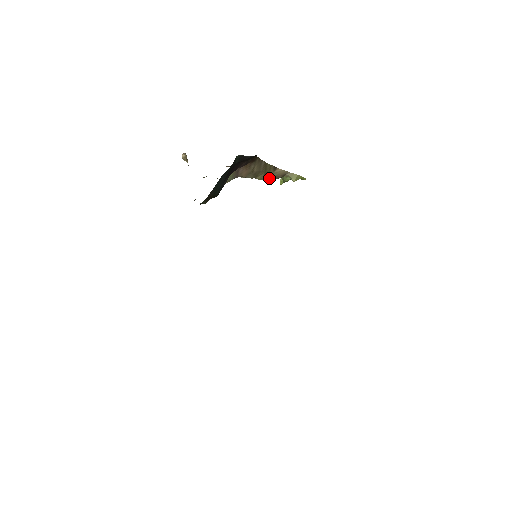
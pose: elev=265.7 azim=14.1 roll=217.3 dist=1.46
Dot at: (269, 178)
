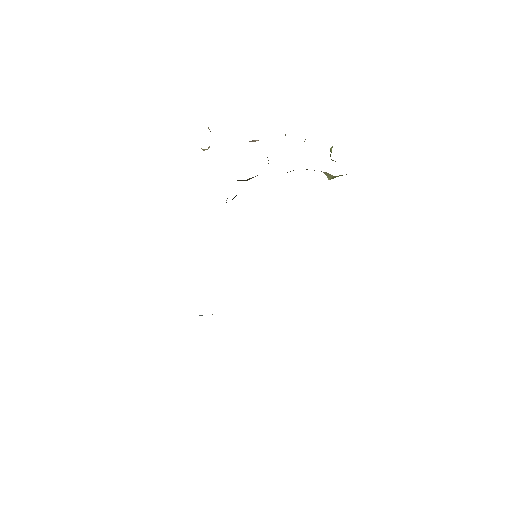
Dot at: occluded
